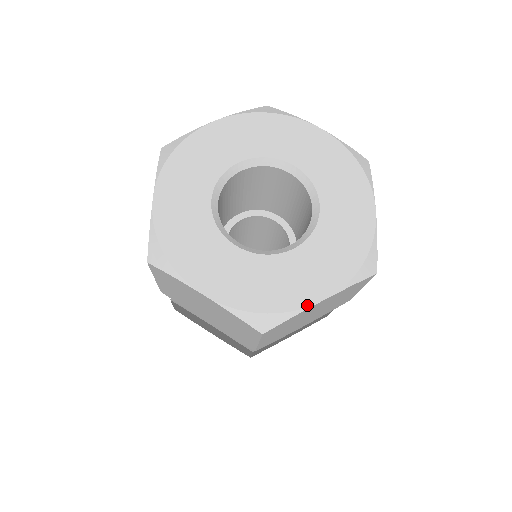
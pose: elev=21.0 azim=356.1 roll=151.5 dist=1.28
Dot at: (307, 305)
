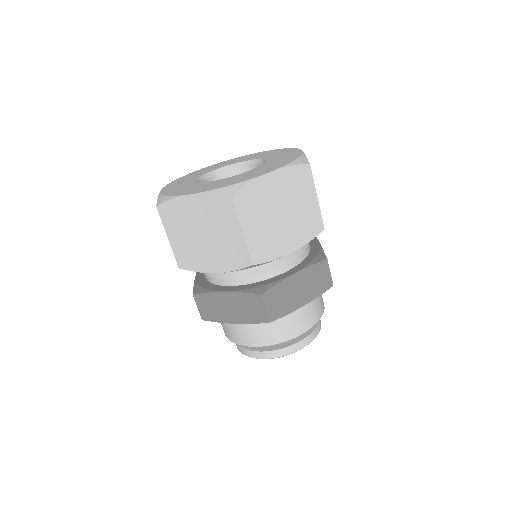
Dot at: (259, 176)
